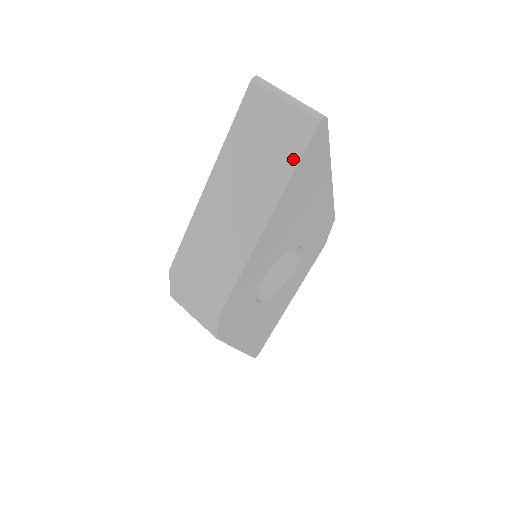
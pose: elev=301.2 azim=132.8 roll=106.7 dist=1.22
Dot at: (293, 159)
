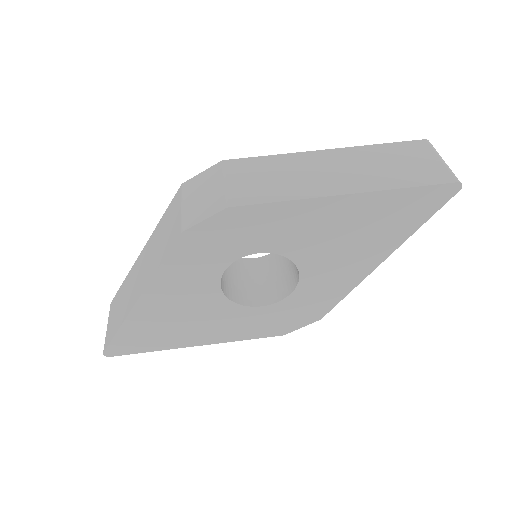
Dot at: (416, 182)
